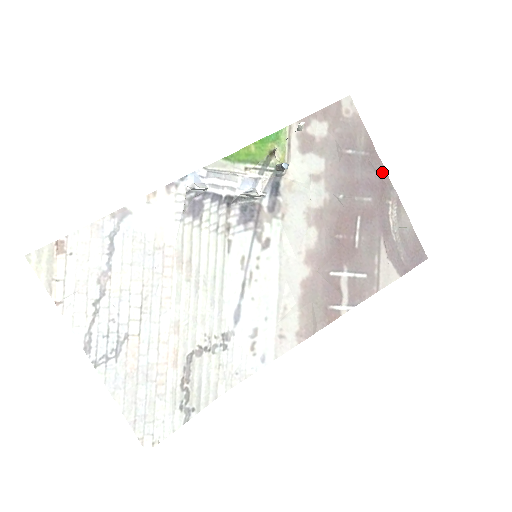
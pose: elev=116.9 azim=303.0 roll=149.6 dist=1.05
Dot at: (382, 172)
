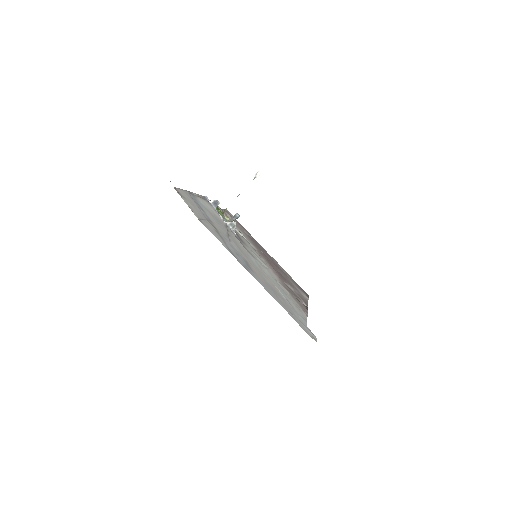
Dot at: (263, 248)
